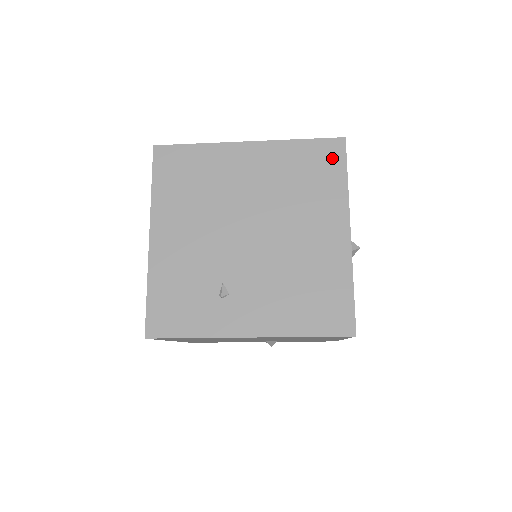
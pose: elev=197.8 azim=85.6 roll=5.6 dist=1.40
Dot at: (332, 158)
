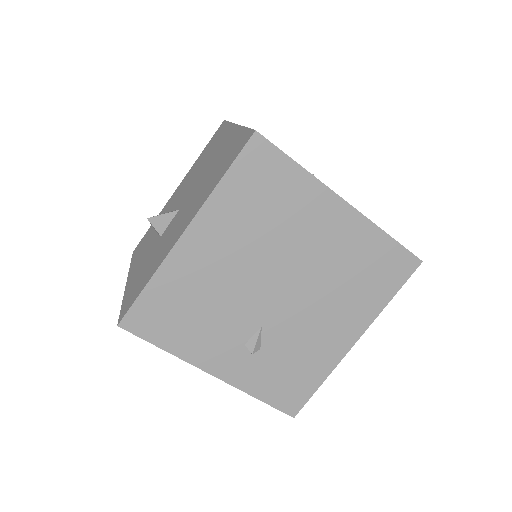
Dot at: occluded
